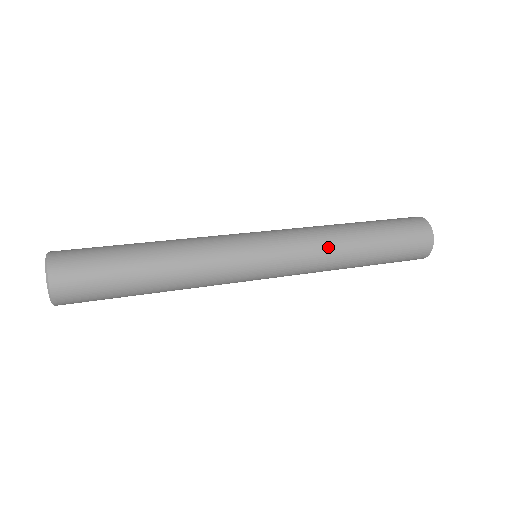
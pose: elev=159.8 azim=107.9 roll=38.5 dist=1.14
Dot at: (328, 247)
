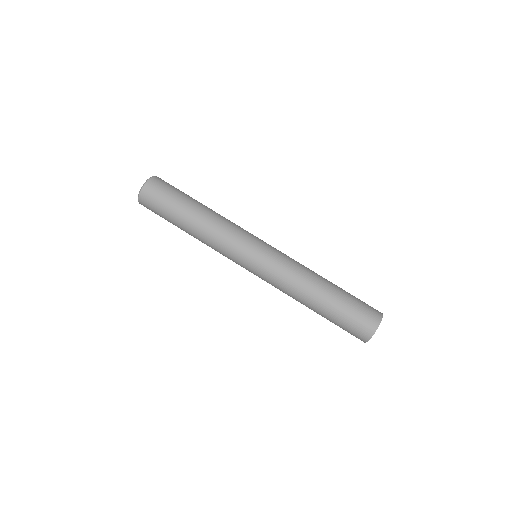
Dot at: (288, 295)
